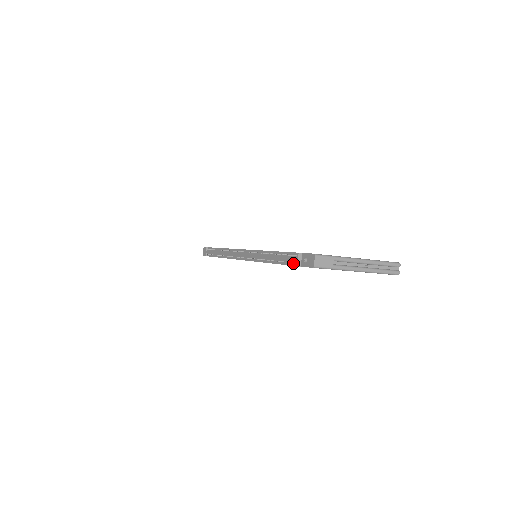
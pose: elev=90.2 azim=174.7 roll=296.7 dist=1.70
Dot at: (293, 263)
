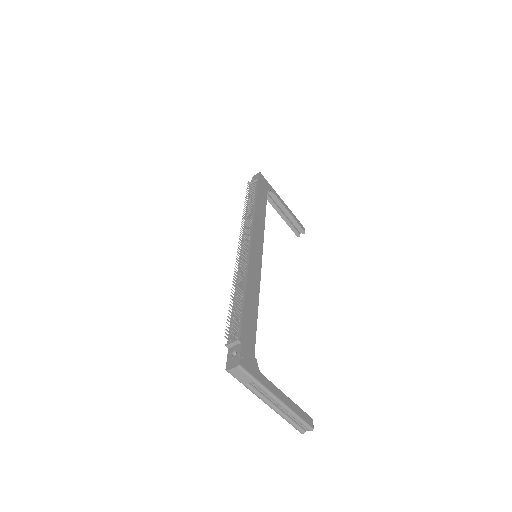
Dot at: (230, 335)
